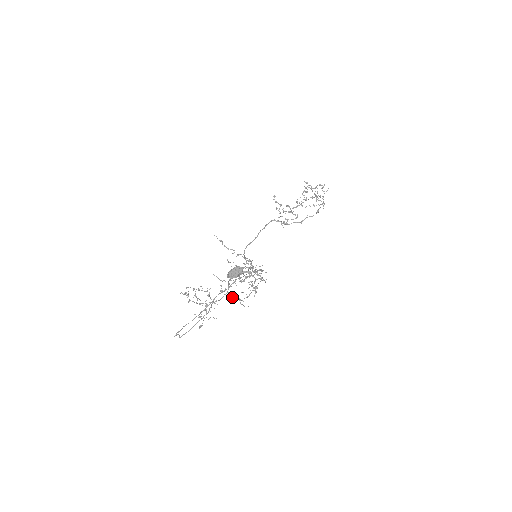
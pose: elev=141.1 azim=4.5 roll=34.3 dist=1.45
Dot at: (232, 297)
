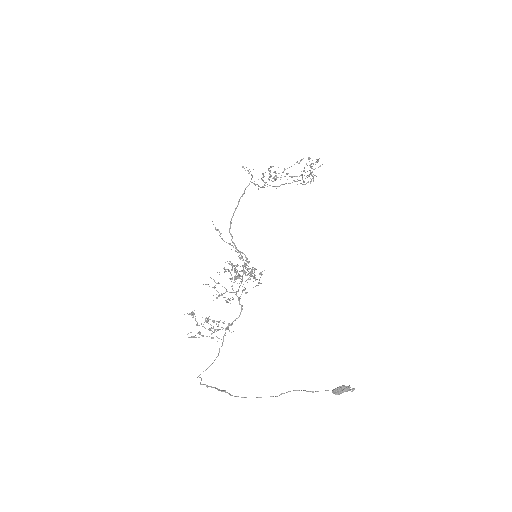
Dot at: (220, 295)
